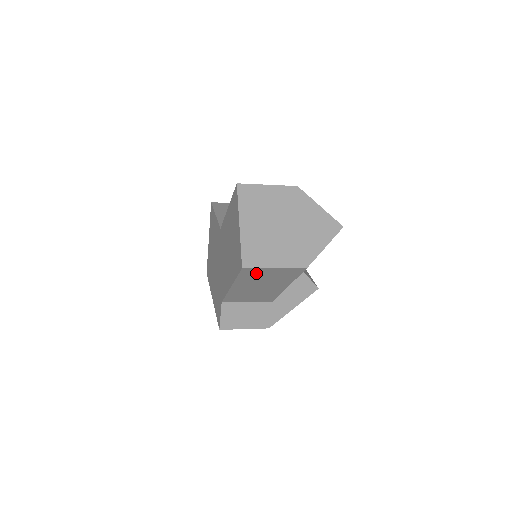
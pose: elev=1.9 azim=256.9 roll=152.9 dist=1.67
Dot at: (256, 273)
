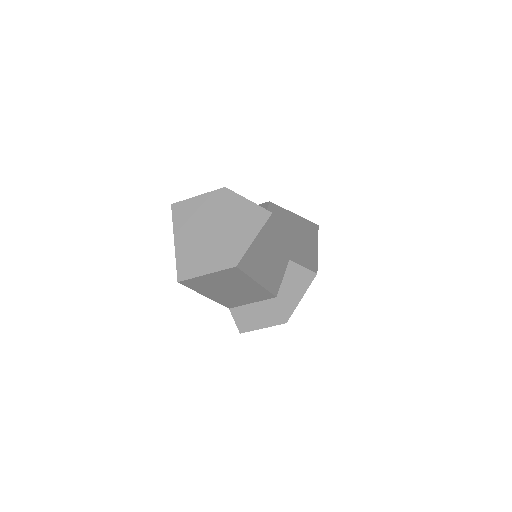
Dot at: (200, 282)
